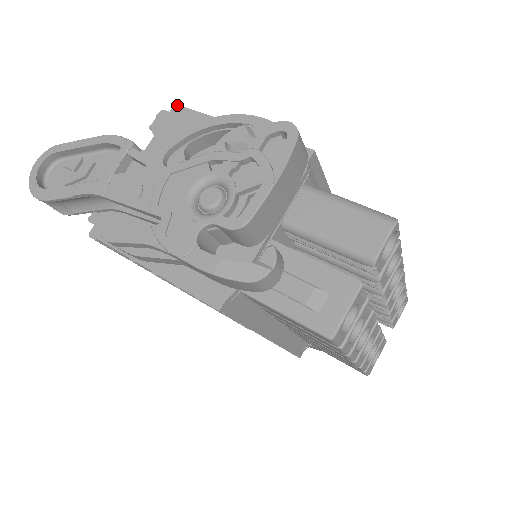
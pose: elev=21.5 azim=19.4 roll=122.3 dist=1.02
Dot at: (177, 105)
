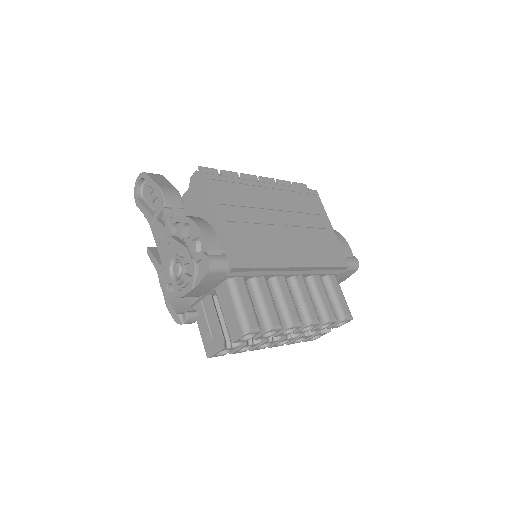
Dot at: (202, 174)
